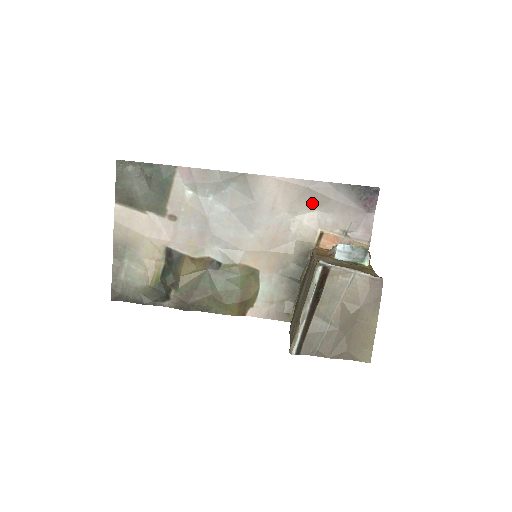
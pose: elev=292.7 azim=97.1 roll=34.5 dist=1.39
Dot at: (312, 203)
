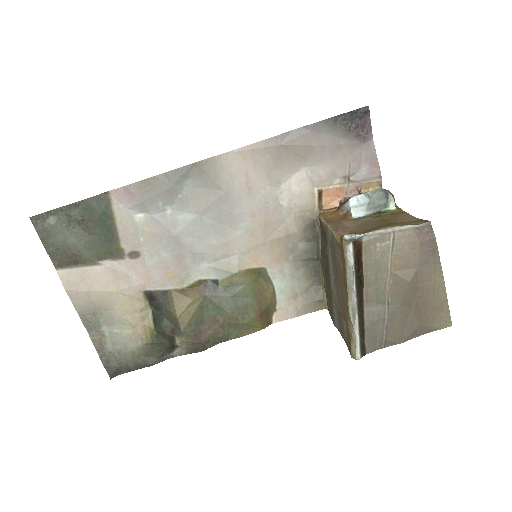
Dot at: (293, 161)
